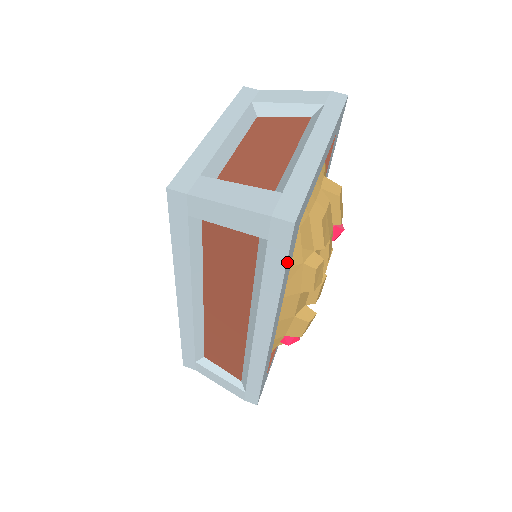
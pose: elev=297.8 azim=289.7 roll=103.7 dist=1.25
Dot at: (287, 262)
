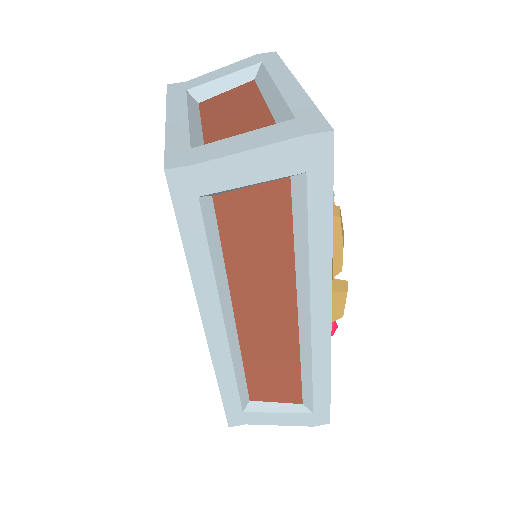
Dot at: (331, 195)
